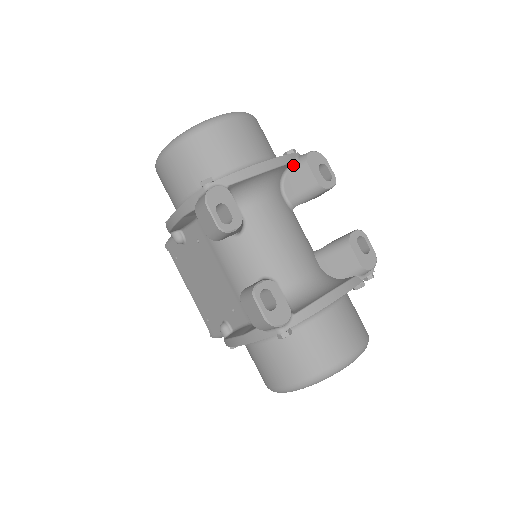
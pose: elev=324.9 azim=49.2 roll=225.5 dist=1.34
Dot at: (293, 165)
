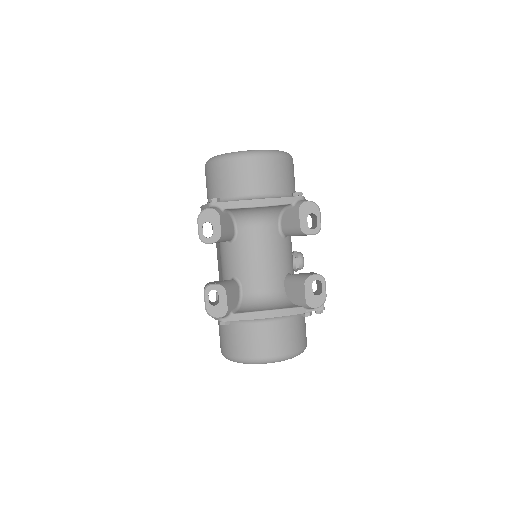
Dot at: (291, 206)
